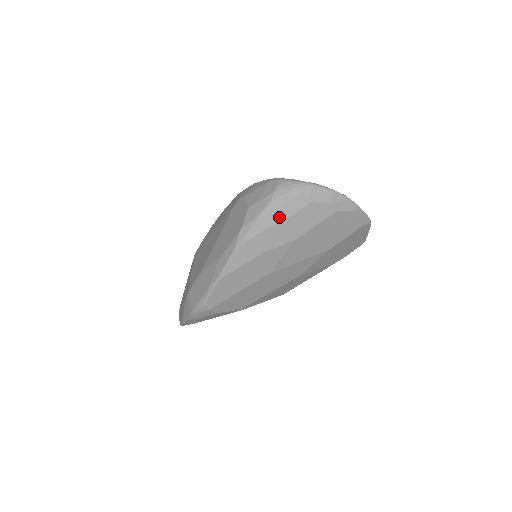
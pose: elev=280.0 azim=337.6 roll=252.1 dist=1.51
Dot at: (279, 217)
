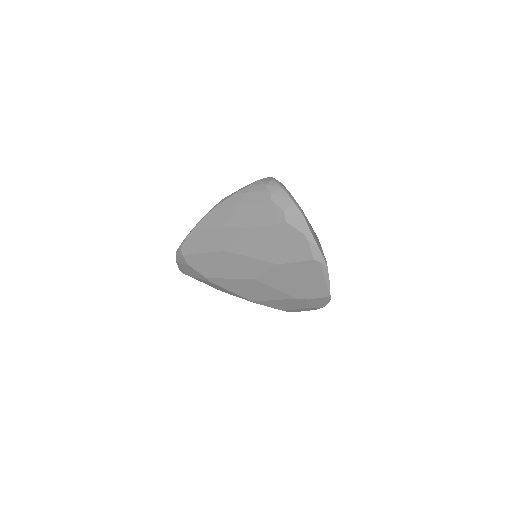
Dot at: (245, 200)
